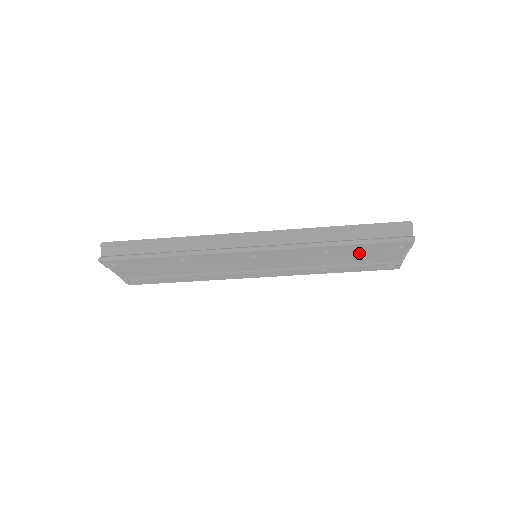
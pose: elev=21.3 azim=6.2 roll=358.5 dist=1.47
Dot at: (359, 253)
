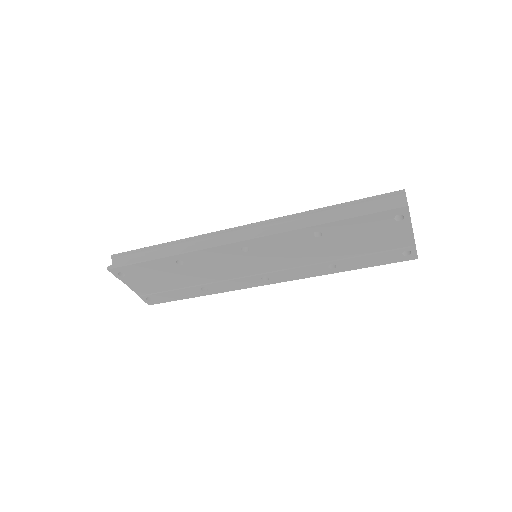
Dot at: (356, 235)
